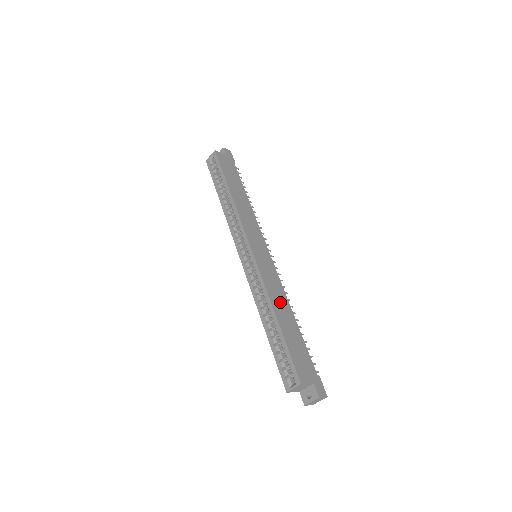
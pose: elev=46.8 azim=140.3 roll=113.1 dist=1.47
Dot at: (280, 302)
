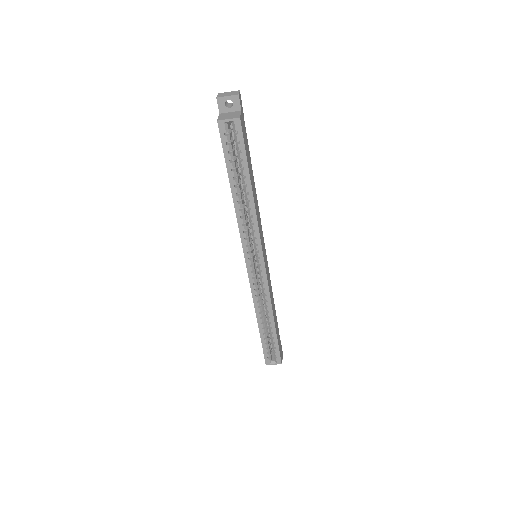
Dot at: occluded
